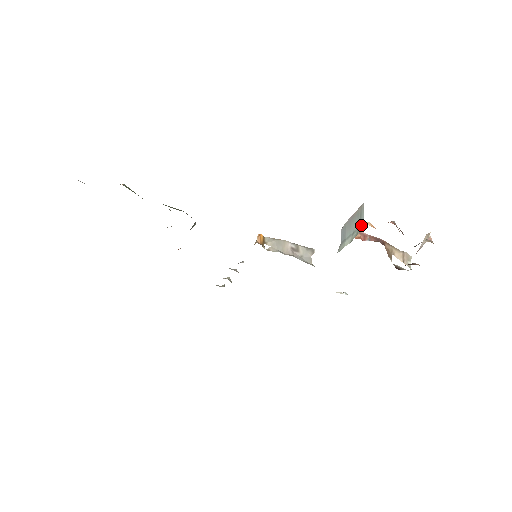
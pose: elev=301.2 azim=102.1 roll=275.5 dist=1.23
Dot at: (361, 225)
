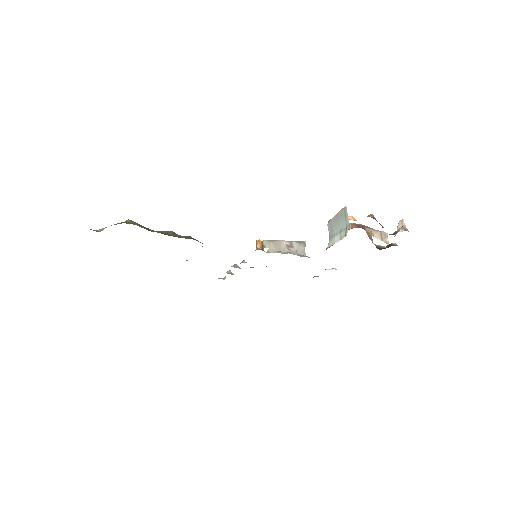
Dot at: (347, 226)
